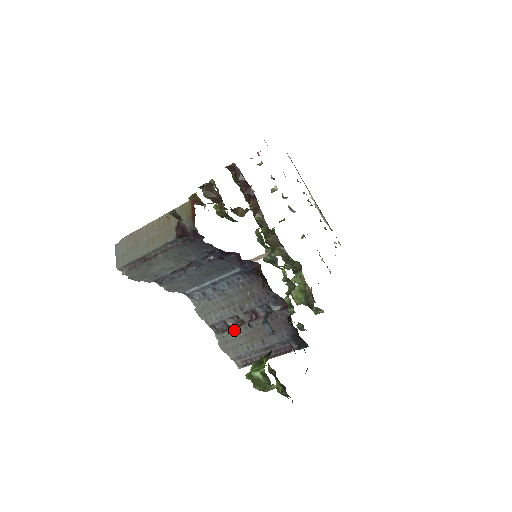
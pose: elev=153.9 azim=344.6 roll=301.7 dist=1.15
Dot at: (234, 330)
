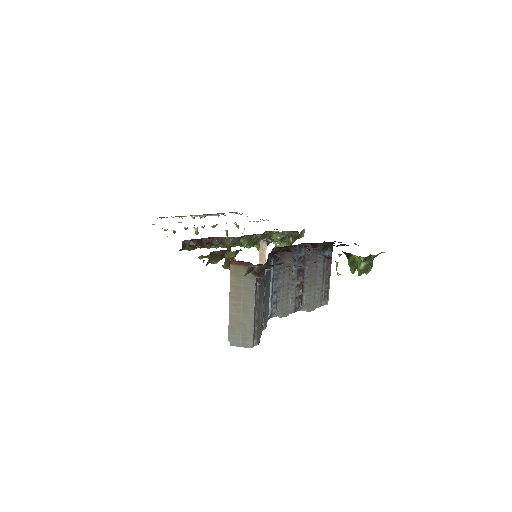
Dot at: (304, 293)
